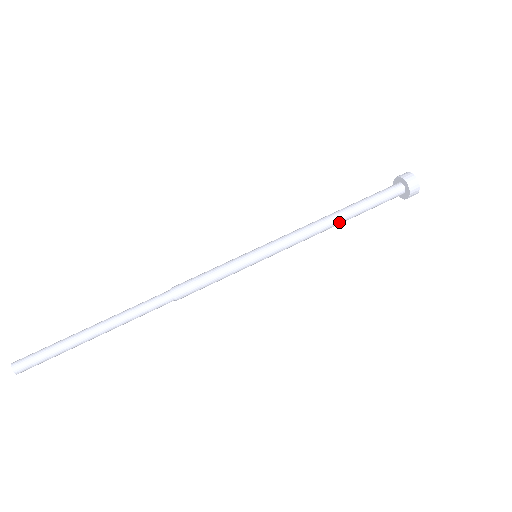
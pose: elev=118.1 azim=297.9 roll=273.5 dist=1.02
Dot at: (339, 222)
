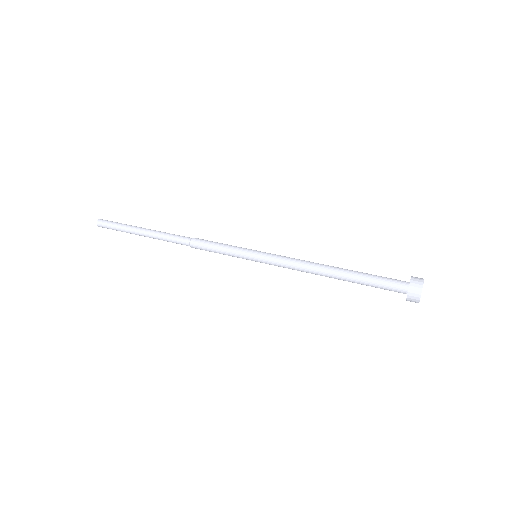
Dot at: (331, 272)
